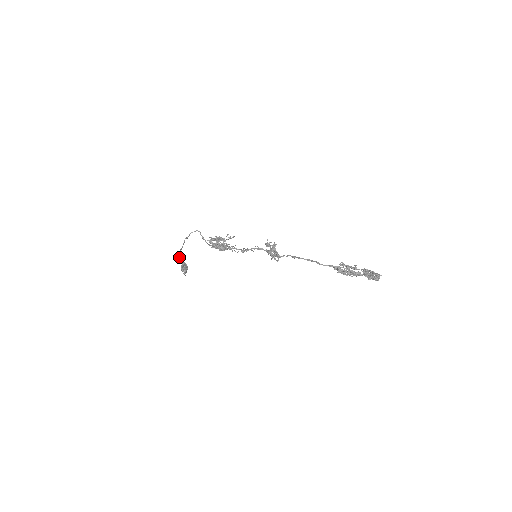
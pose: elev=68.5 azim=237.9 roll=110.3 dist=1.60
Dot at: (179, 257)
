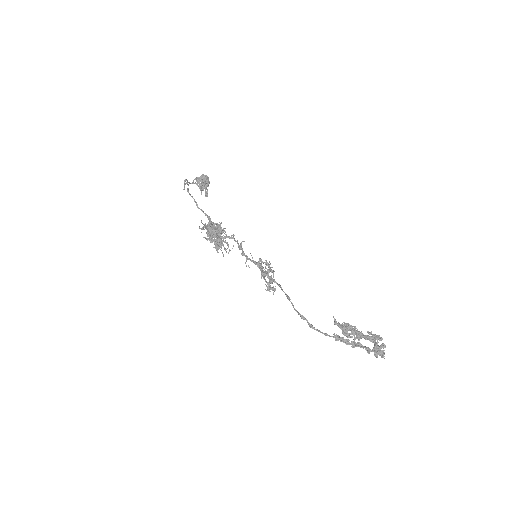
Dot at: (191, 183)
